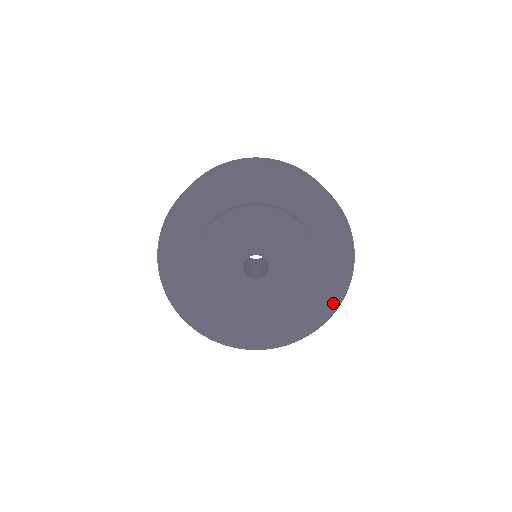
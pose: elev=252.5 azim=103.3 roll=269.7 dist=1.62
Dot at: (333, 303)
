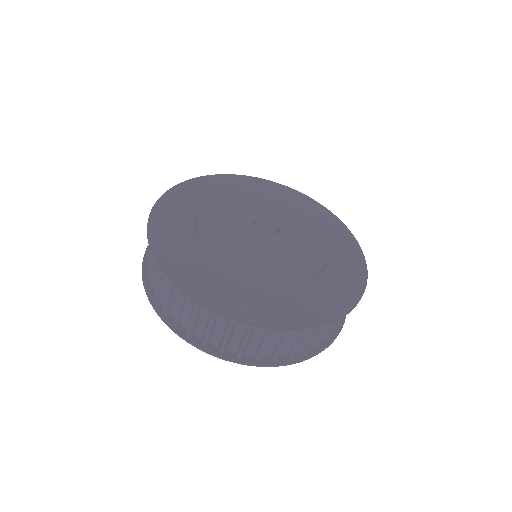
Dot at: (356, 288)
